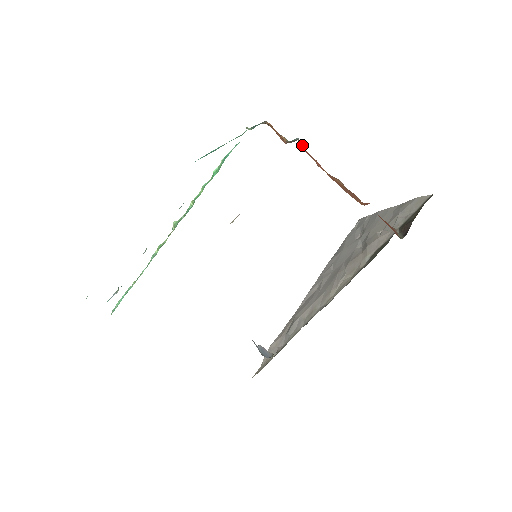
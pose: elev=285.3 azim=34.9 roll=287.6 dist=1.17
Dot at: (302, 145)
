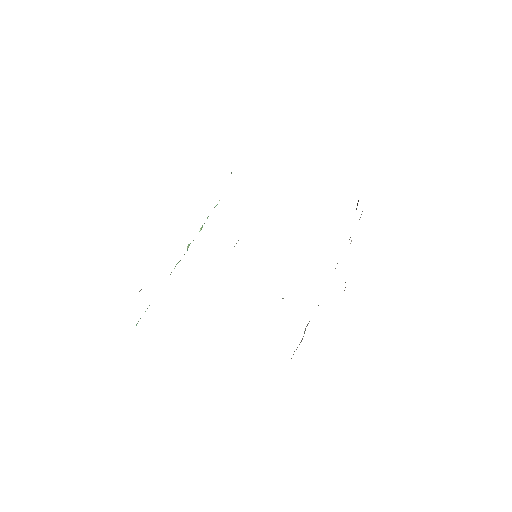
Dot at: occluded
